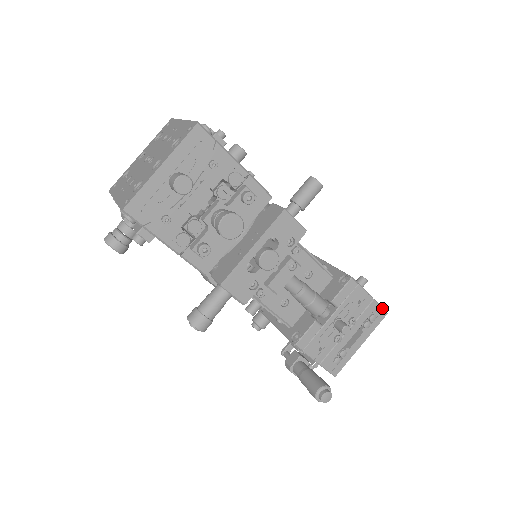
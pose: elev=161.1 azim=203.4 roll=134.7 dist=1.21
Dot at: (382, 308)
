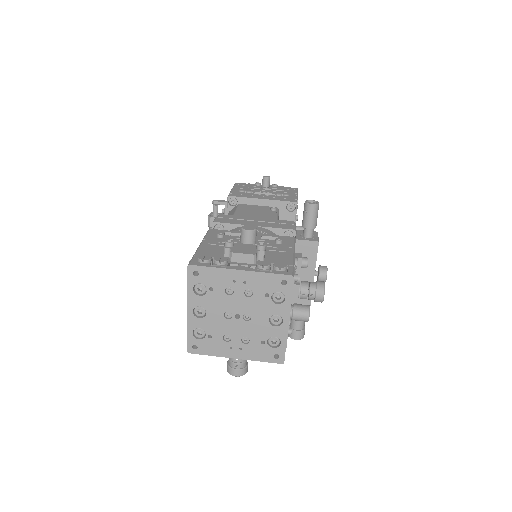
Dot at: occluded
